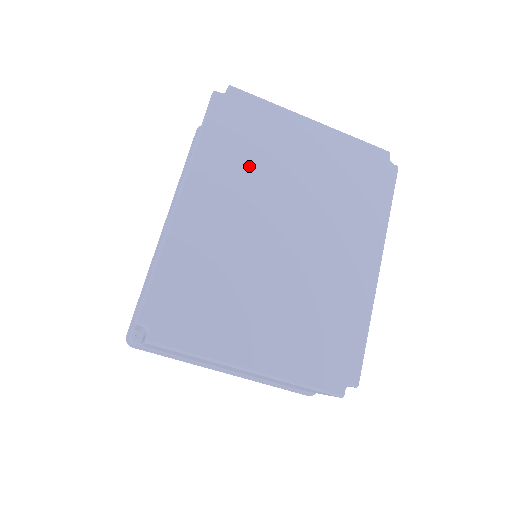
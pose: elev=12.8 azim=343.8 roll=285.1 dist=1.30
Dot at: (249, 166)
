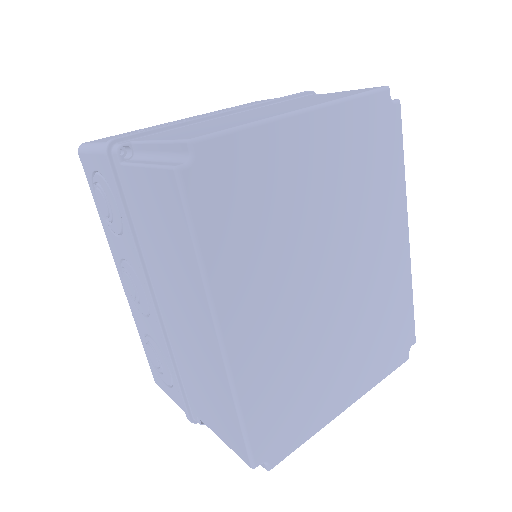
Dot at: (269, 239)
